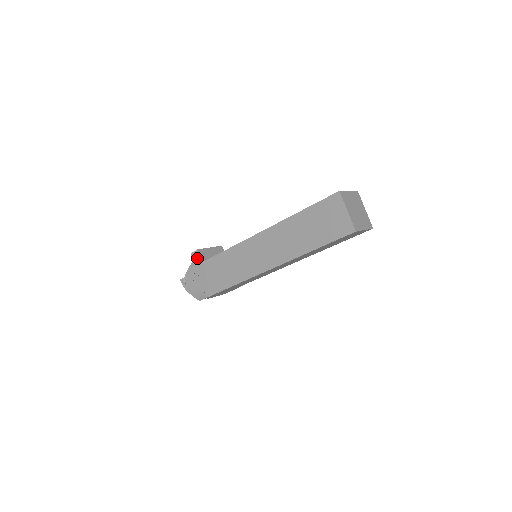
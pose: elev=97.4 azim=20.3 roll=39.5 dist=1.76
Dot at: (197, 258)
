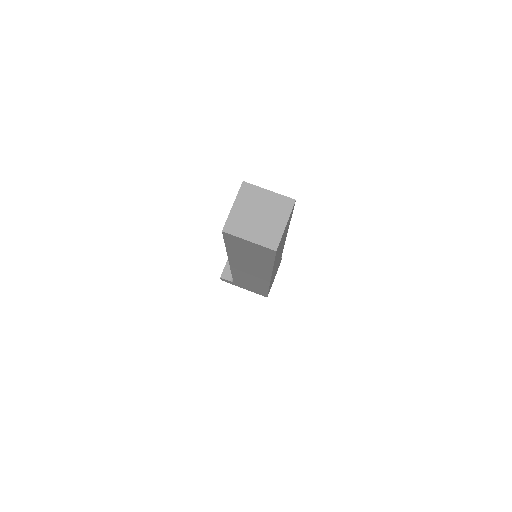
Dot at: (228, 282)
